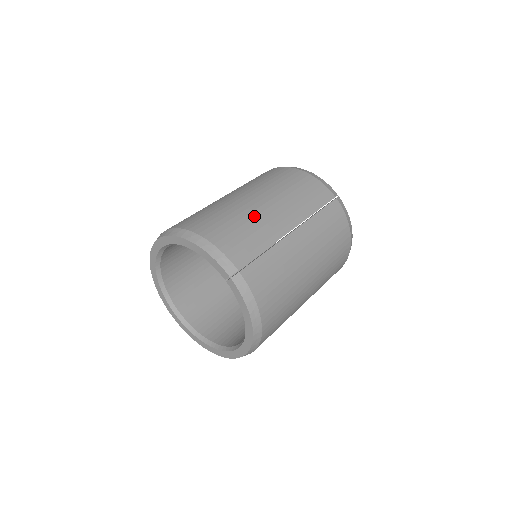
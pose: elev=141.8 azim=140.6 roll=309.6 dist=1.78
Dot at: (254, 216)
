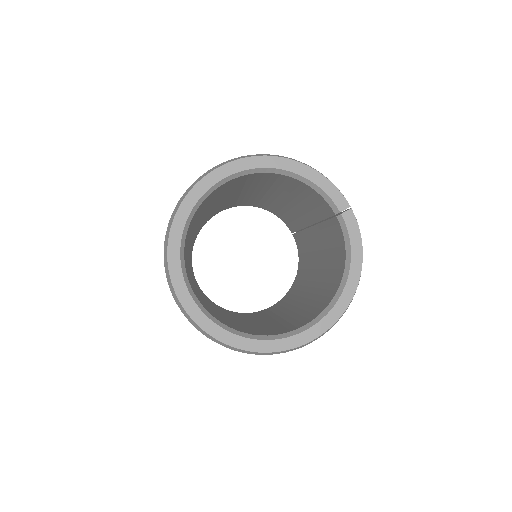
Dot at: occluded
